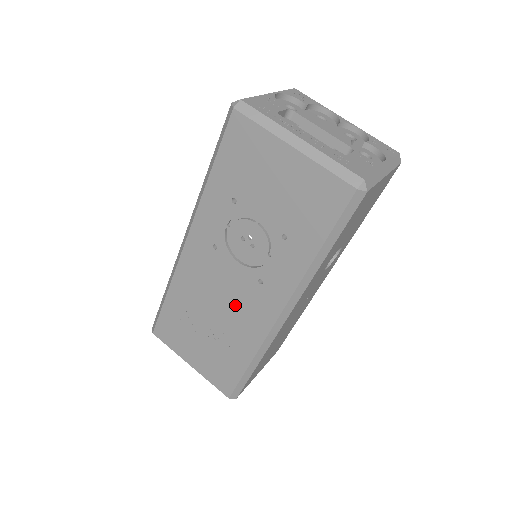
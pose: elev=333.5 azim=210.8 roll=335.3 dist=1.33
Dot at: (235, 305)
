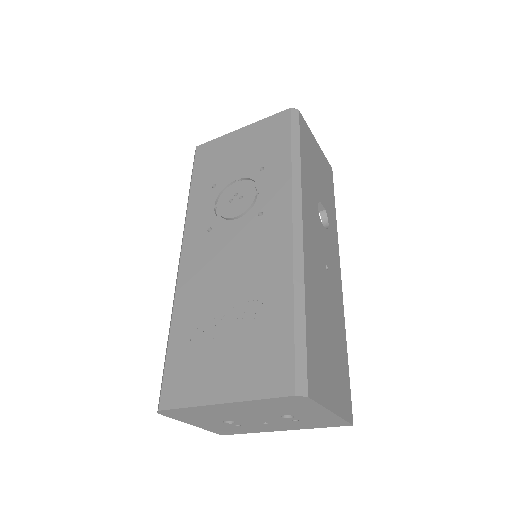
Dot at: (247, 258)
